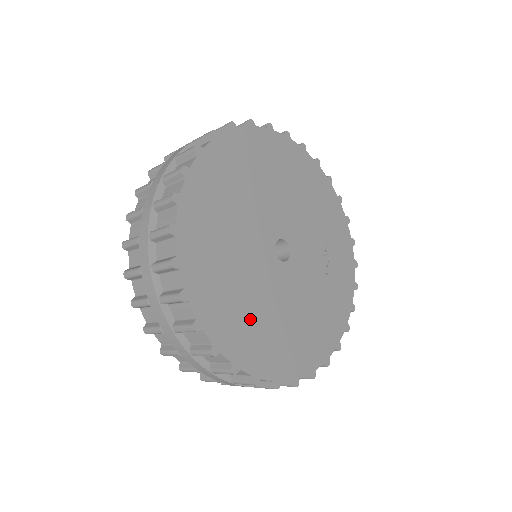
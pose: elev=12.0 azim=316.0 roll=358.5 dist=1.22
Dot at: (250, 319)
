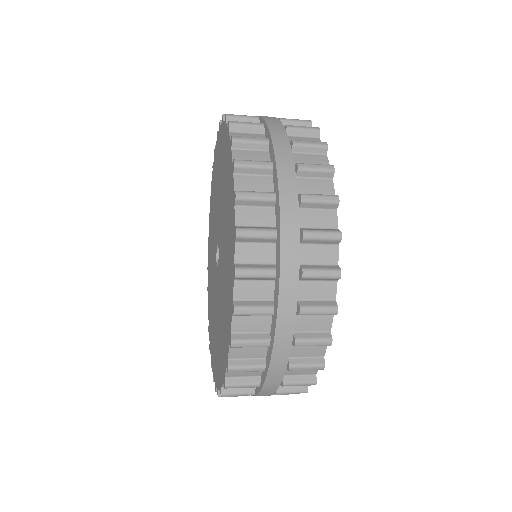
Dot at: occluded
